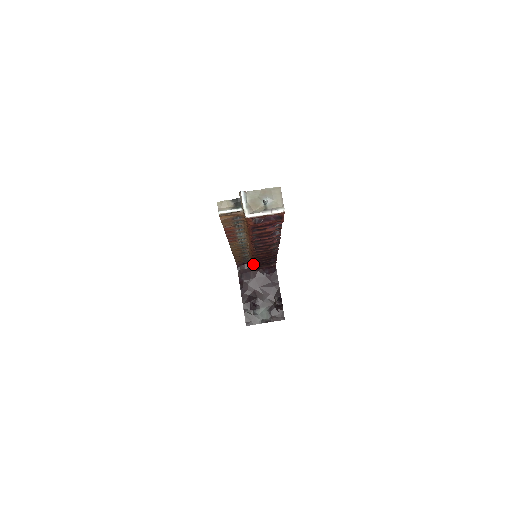
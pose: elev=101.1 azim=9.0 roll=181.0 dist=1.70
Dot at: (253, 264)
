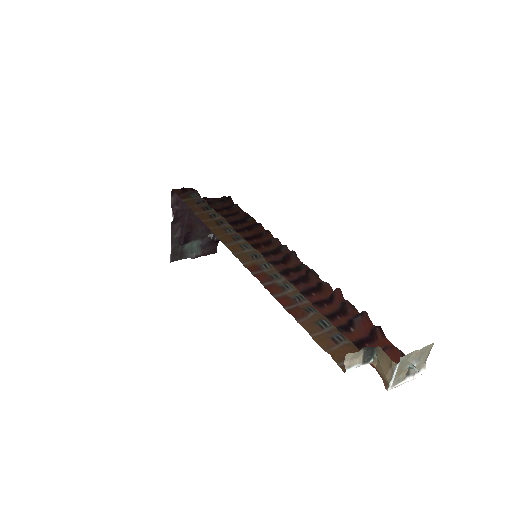
Dot at: occluded
